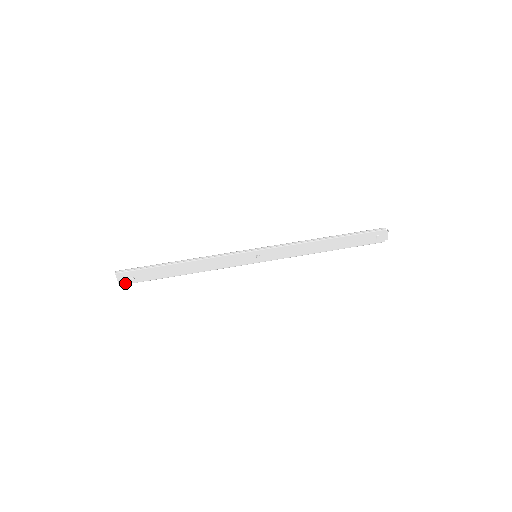
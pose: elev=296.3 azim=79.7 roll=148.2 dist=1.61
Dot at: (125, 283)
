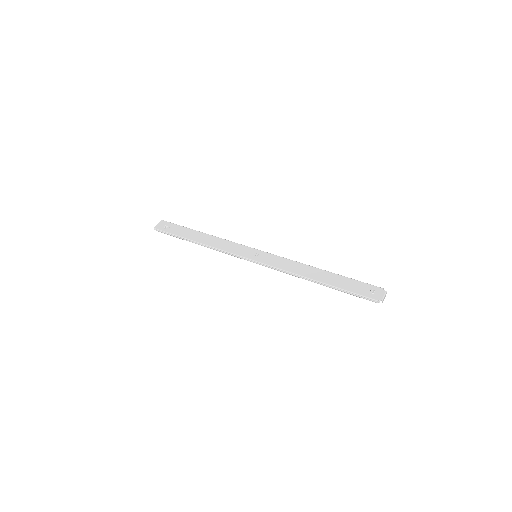
Dot at: (159, 229)
